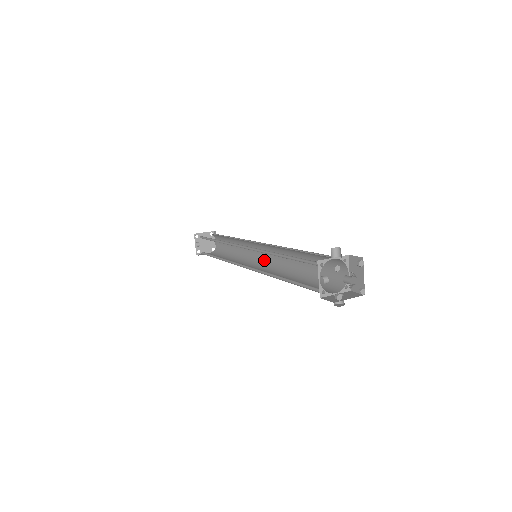
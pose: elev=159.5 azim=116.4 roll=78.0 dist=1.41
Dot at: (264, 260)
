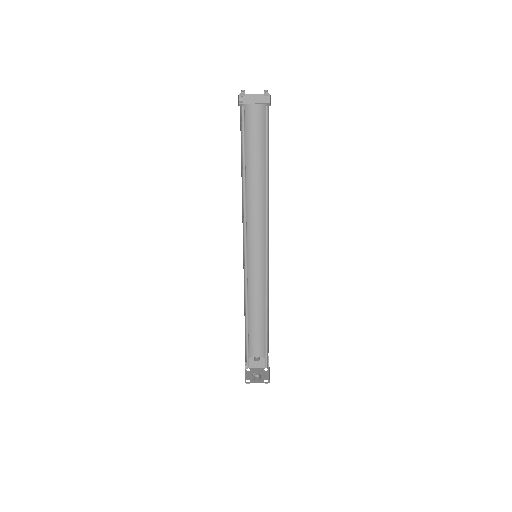
Dot at: occluded
